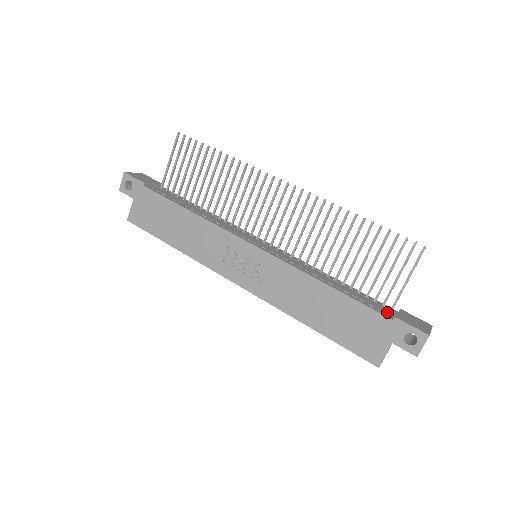
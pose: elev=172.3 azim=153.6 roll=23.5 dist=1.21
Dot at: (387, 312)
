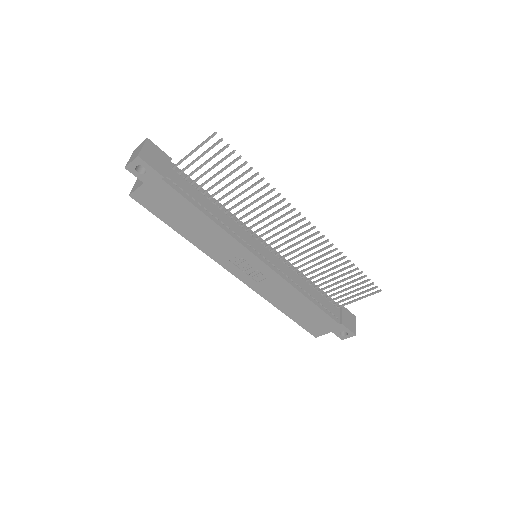
Dot at: (336, 314)
